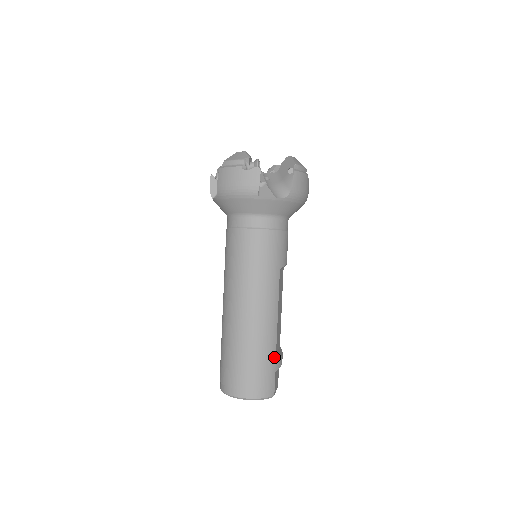
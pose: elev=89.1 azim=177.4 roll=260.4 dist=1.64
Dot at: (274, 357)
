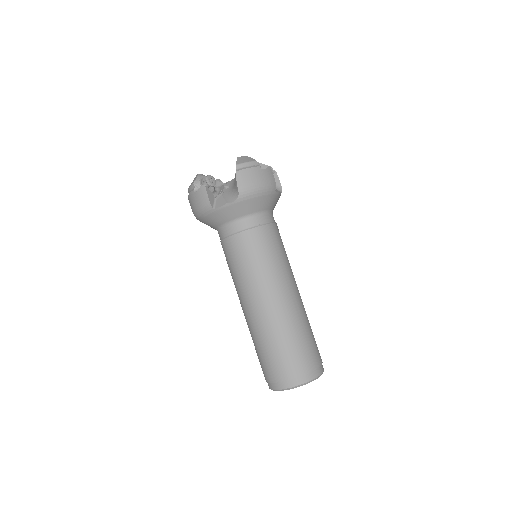
Dot at: occluded
